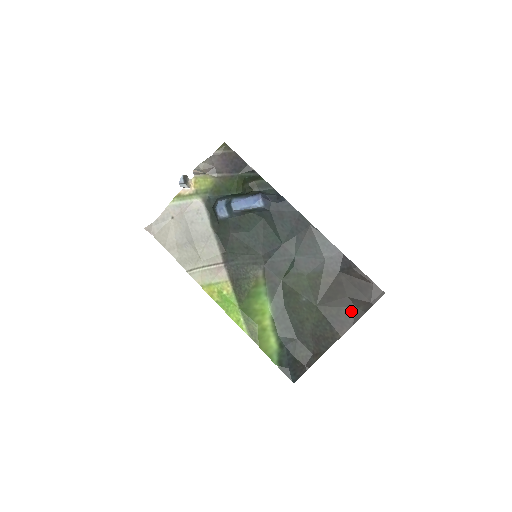
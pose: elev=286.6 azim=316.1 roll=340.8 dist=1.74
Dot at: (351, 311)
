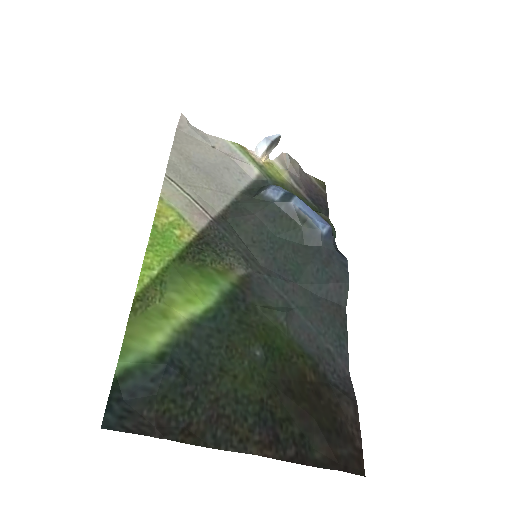
Dot at: (302, 441)
